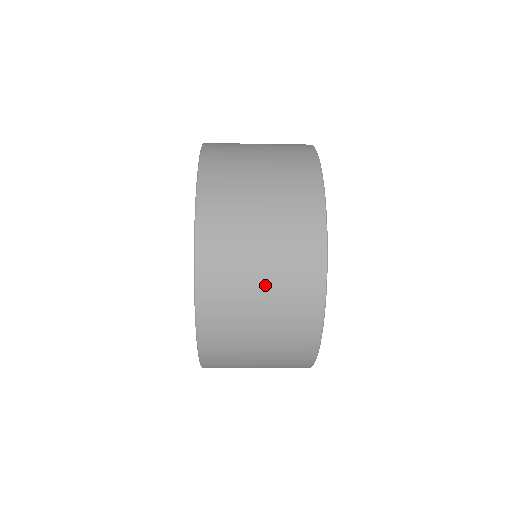
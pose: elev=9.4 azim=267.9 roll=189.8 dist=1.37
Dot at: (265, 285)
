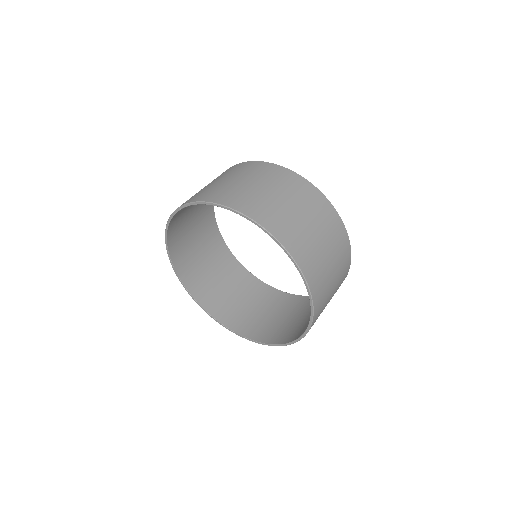
Dot at: occluded
